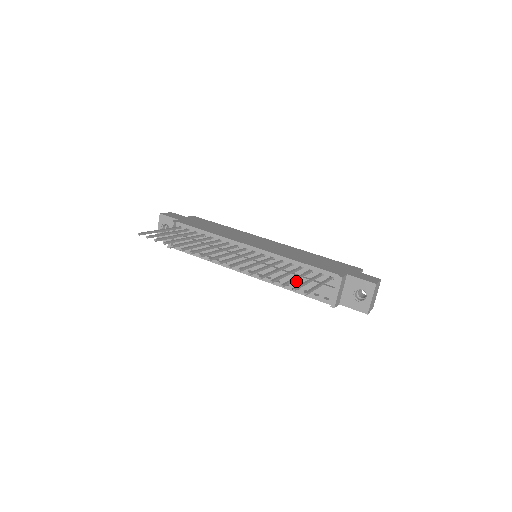
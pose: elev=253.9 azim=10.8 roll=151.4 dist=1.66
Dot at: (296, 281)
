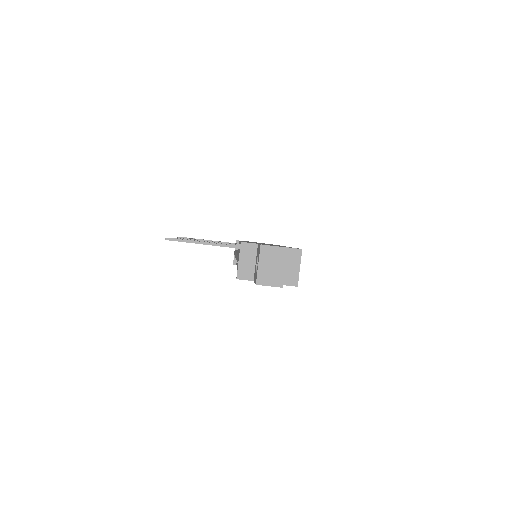
Dot at: occluded
